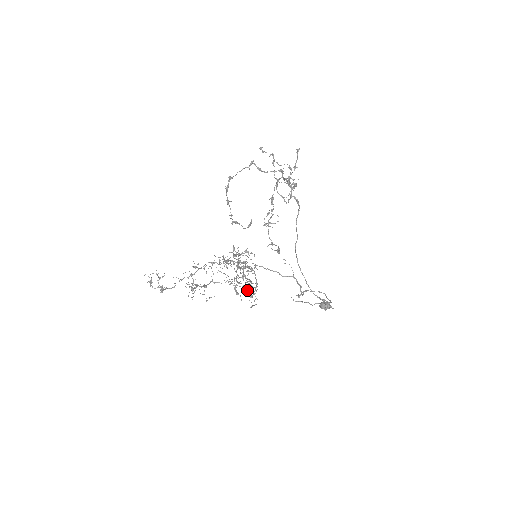
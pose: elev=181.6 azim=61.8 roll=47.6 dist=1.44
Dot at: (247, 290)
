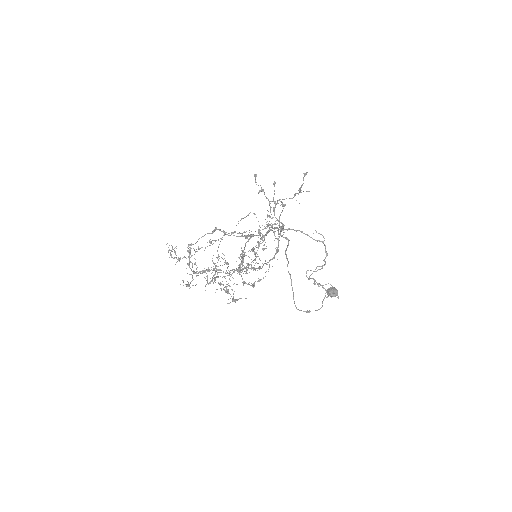
Dot at: occluded
